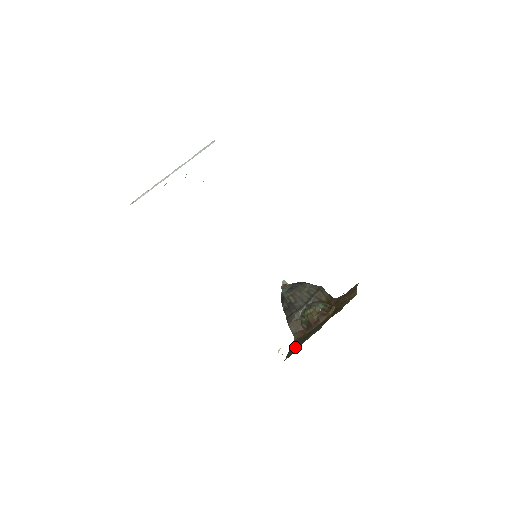
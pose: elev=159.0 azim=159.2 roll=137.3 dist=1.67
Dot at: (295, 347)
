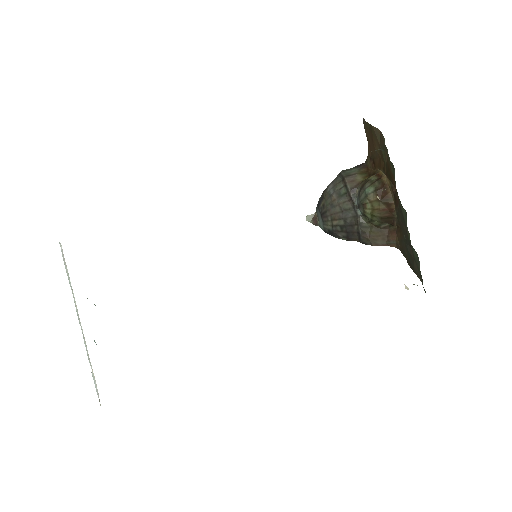
Dot at: (410, 258)
